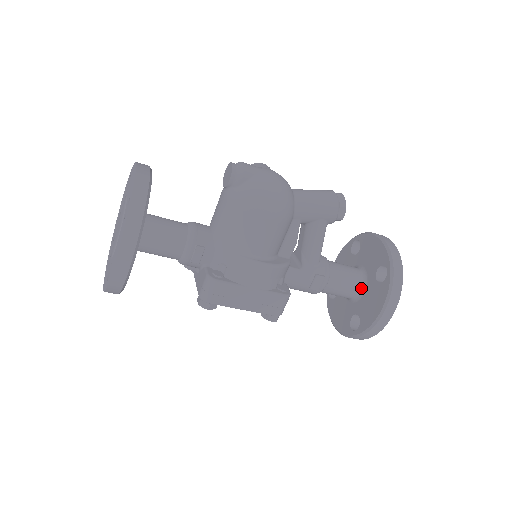
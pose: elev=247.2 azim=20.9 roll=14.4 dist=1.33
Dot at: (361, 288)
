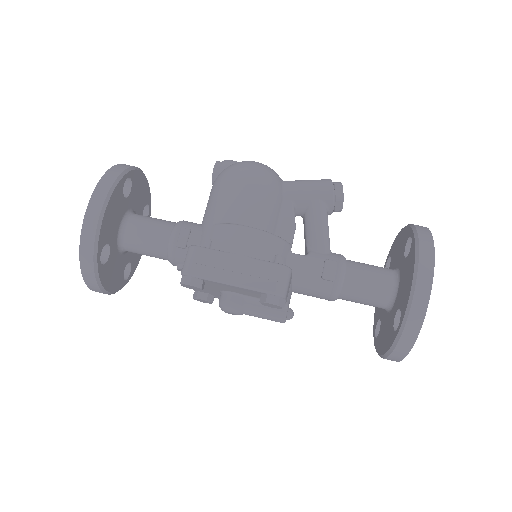
Dot at: (394, 281)
